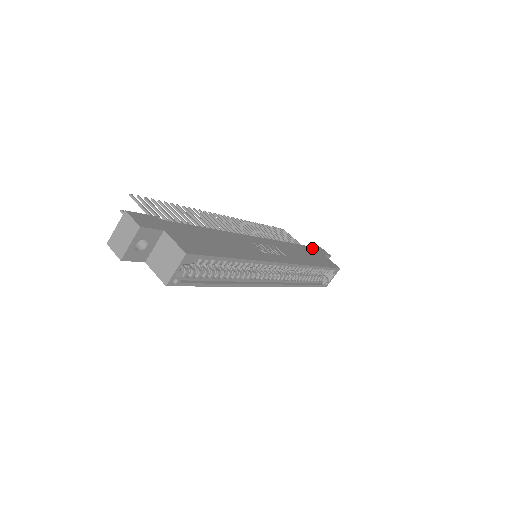
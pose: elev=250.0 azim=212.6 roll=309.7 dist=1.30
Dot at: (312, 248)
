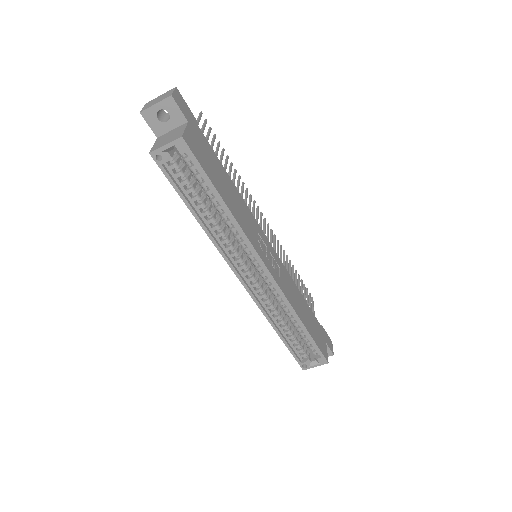
Dot at: (320, 326)
